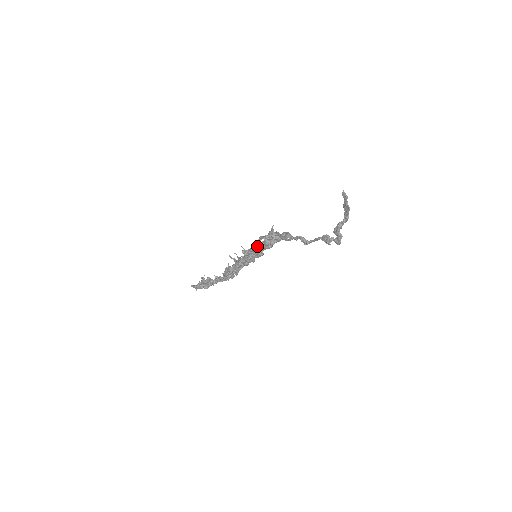
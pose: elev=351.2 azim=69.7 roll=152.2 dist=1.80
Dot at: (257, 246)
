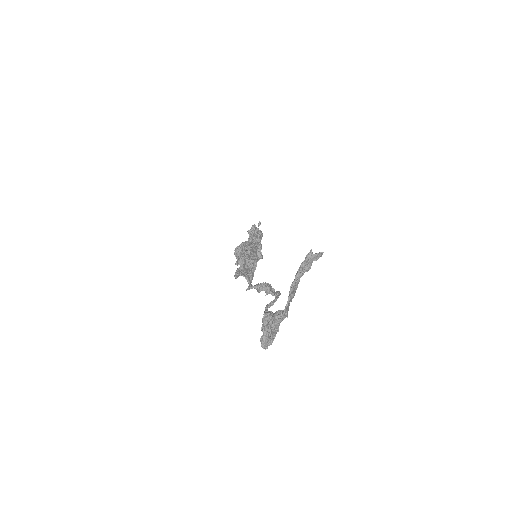
Dot at: occluded
